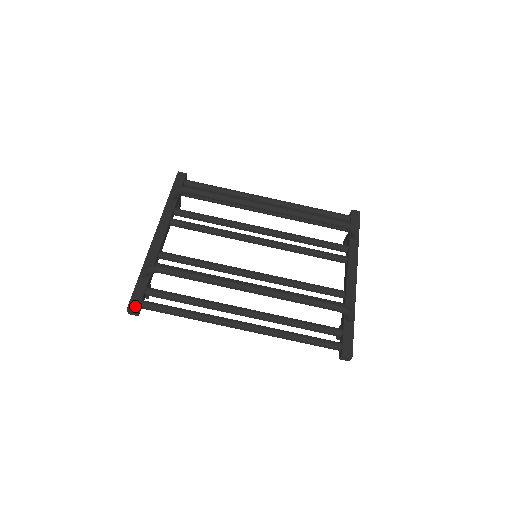
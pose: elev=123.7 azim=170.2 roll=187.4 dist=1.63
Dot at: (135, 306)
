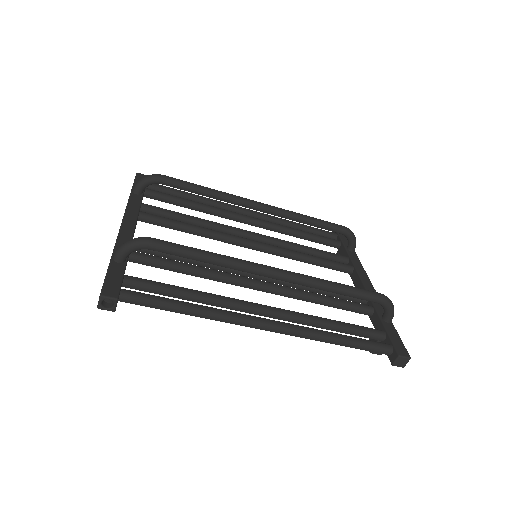
Dot at: (113, 292)
